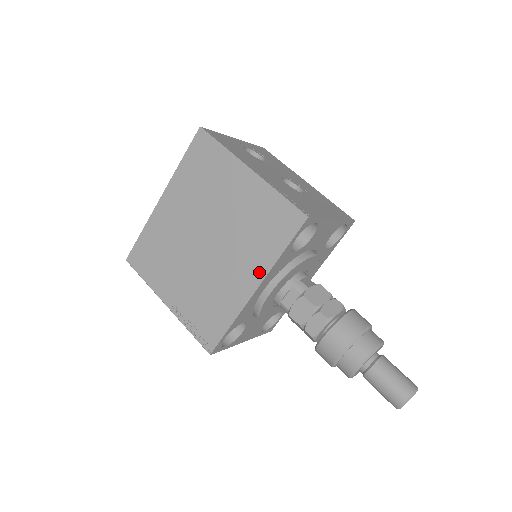
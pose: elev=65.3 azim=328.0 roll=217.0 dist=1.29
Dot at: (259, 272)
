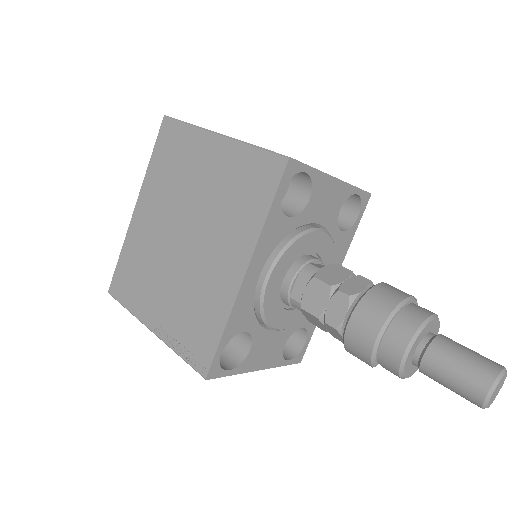
Dot at: (246, 248)
